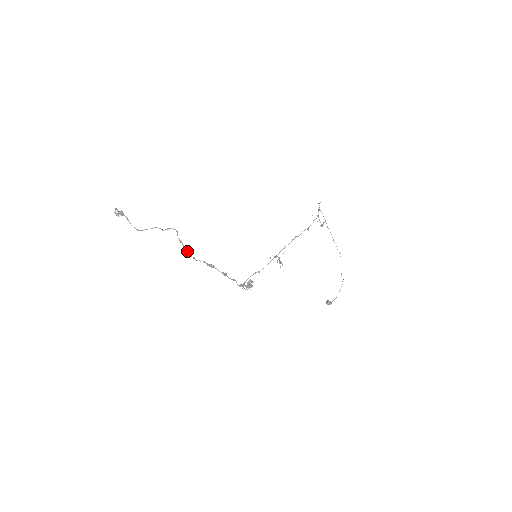
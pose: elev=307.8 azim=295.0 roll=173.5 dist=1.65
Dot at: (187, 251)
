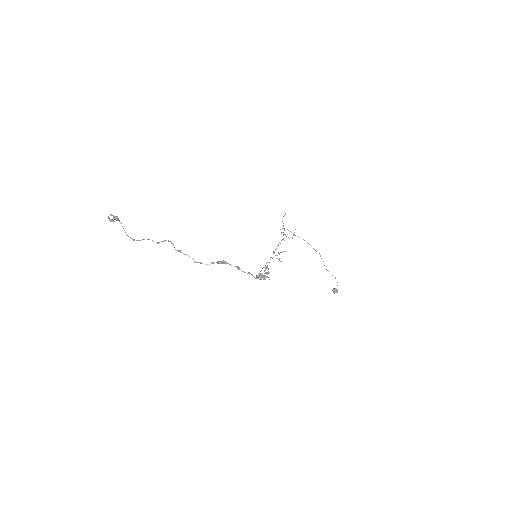
Dot at: occluded
